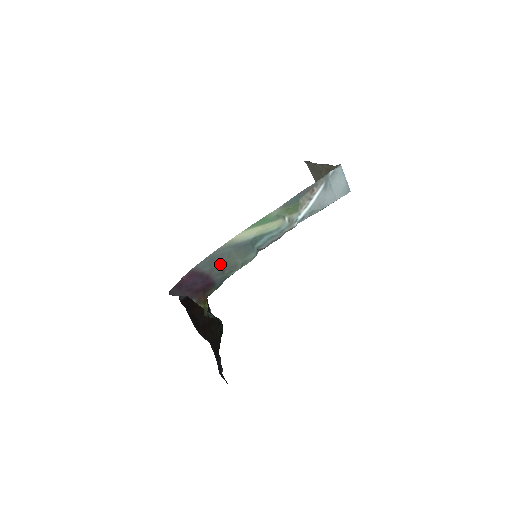
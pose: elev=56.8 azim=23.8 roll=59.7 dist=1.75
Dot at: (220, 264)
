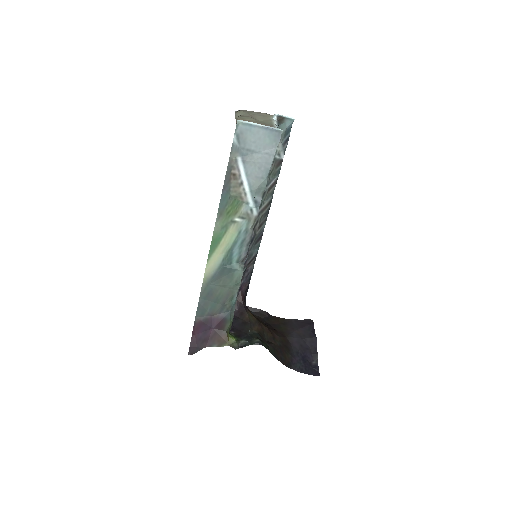
Dot at: (215, 301)
